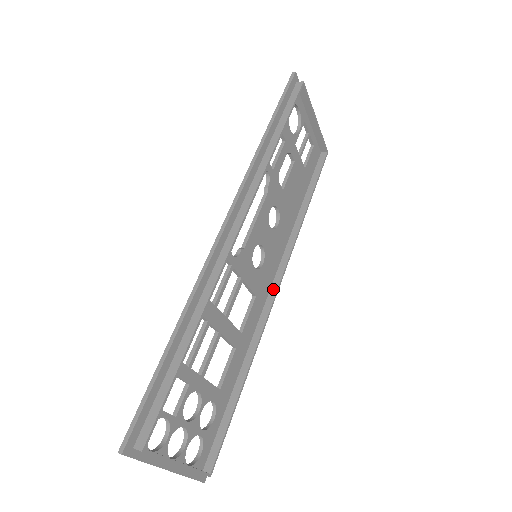
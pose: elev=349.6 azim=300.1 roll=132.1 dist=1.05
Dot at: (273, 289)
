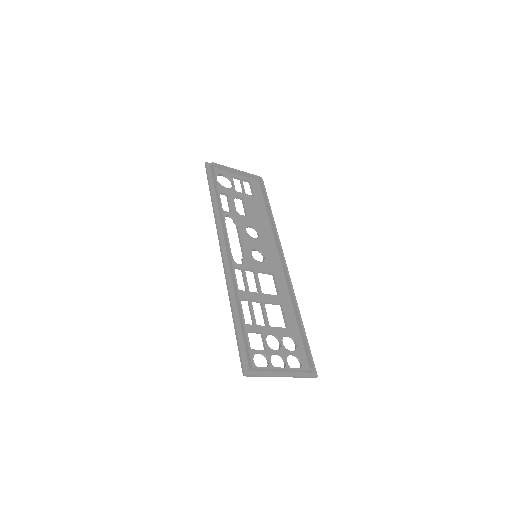
Dot at: (283, 264)
